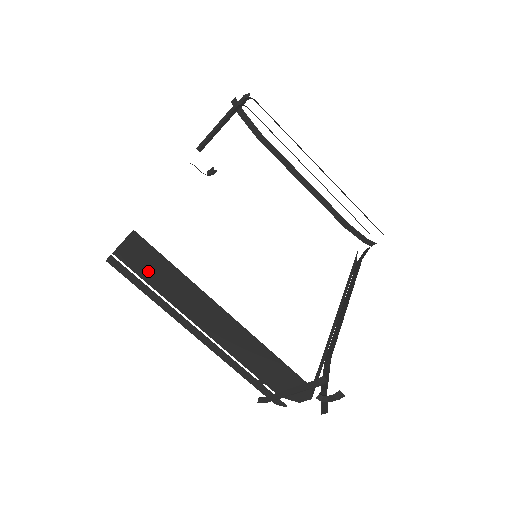
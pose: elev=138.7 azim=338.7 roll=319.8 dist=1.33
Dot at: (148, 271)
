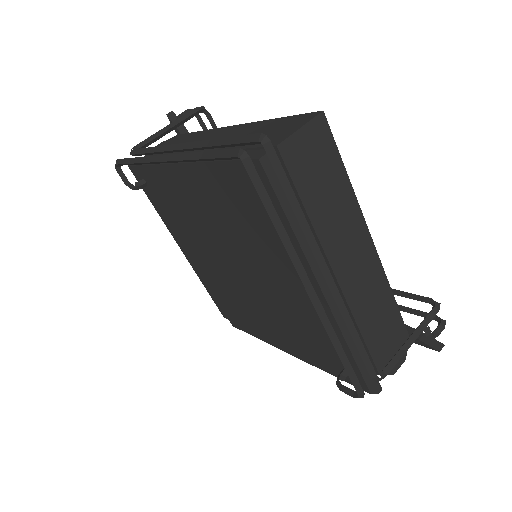
Dot at: (312, 179)
